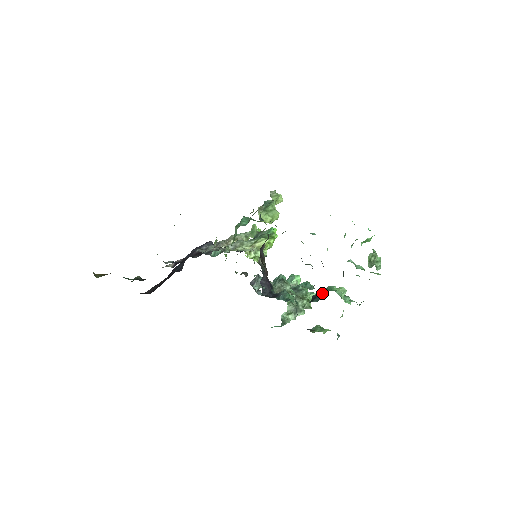
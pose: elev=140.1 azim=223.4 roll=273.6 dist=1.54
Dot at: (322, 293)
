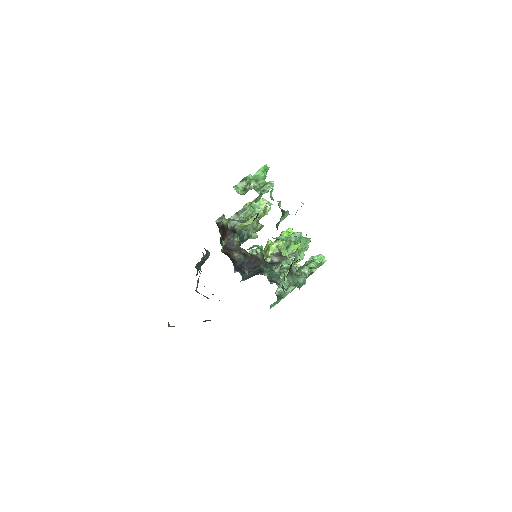
Dot at: occluded
